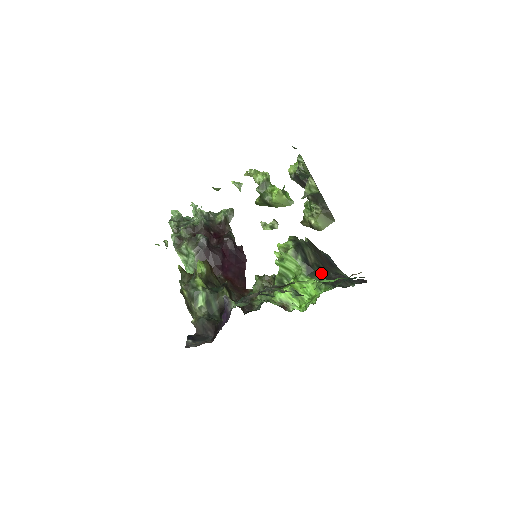
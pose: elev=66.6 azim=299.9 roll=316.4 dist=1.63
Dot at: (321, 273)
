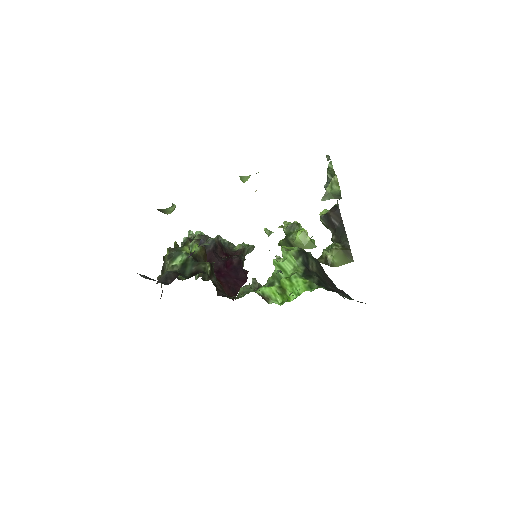
Dot at: (319, 279)
